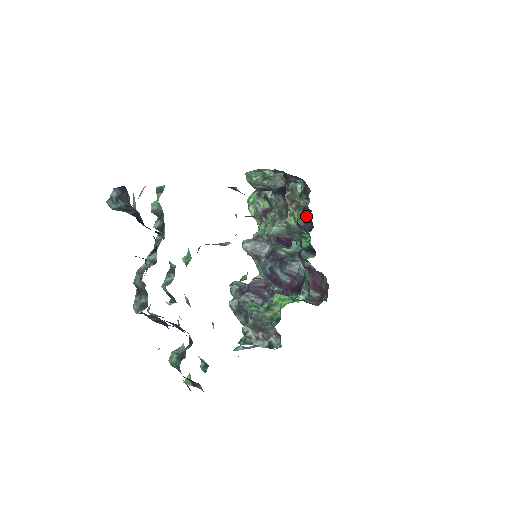
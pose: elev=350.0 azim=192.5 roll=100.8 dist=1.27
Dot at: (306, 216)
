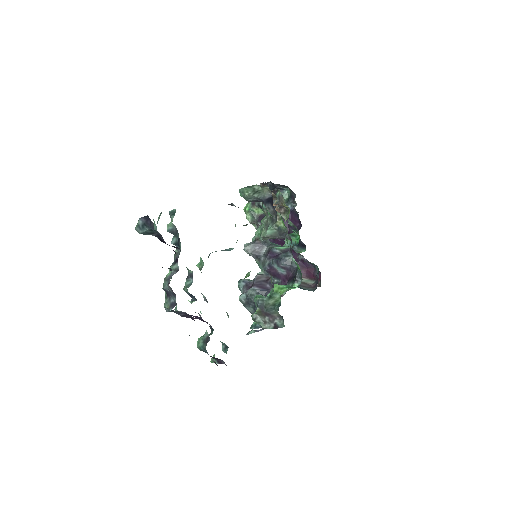
Dot at: (295, 217)
